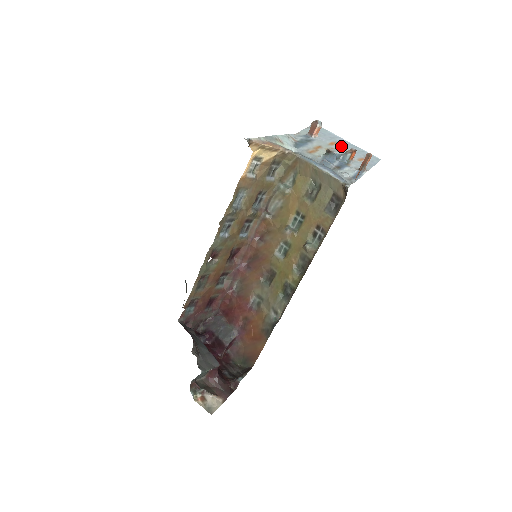
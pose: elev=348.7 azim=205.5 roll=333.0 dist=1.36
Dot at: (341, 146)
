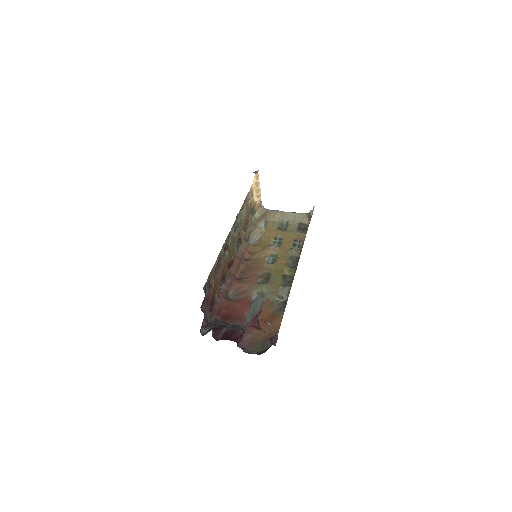
Dot at: occluded
